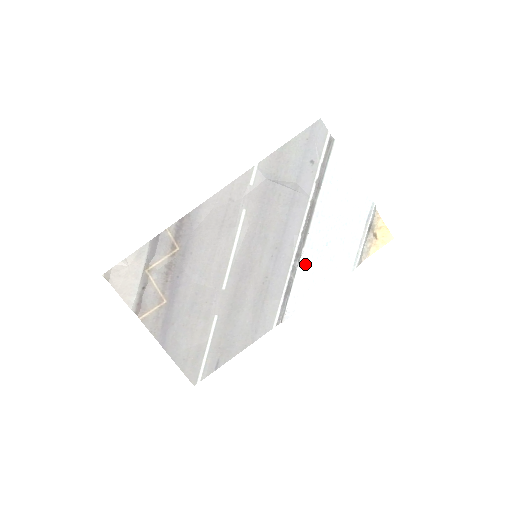
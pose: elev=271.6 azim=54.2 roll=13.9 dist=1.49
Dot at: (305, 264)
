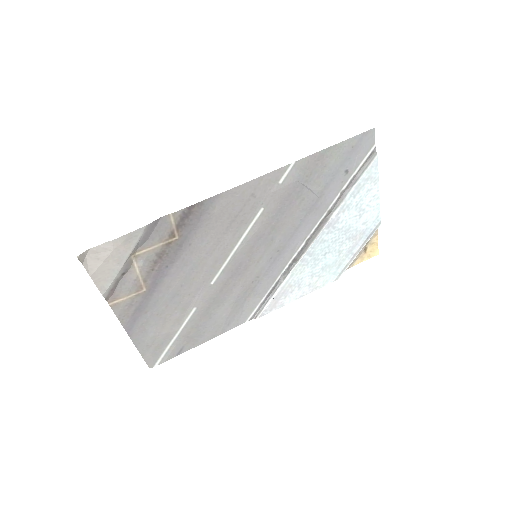
Dot at: (298, 269)
